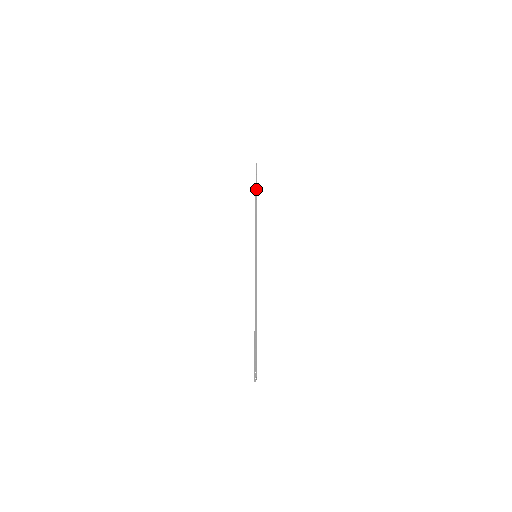
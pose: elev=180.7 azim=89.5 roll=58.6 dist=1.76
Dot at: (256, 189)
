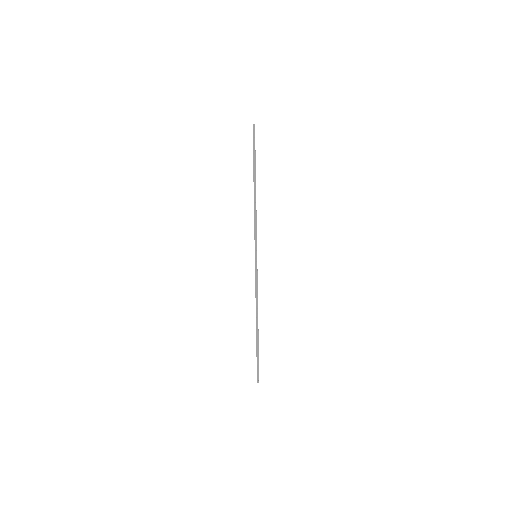
Dot at: (255, 166)
